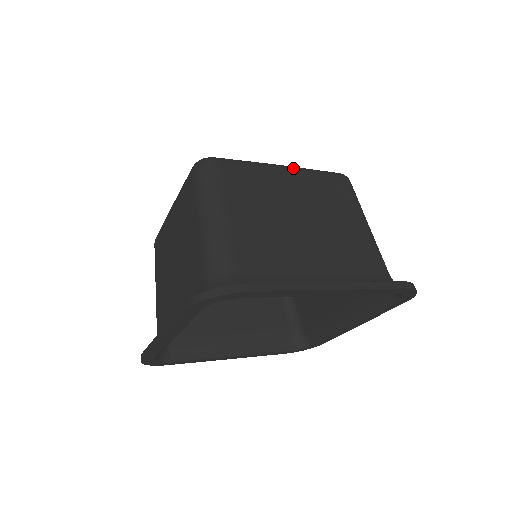
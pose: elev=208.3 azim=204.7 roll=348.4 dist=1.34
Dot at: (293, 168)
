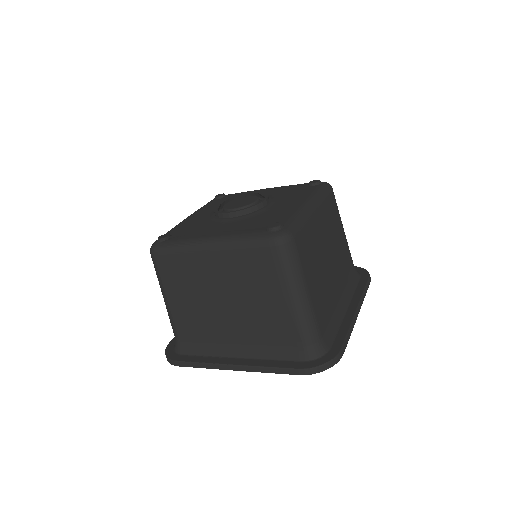
Dot at: (218, 247)
